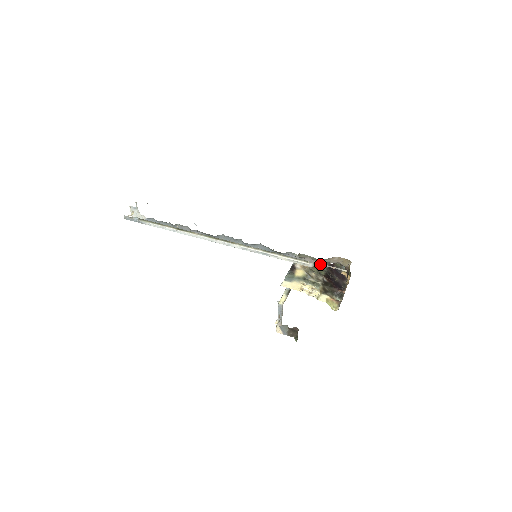
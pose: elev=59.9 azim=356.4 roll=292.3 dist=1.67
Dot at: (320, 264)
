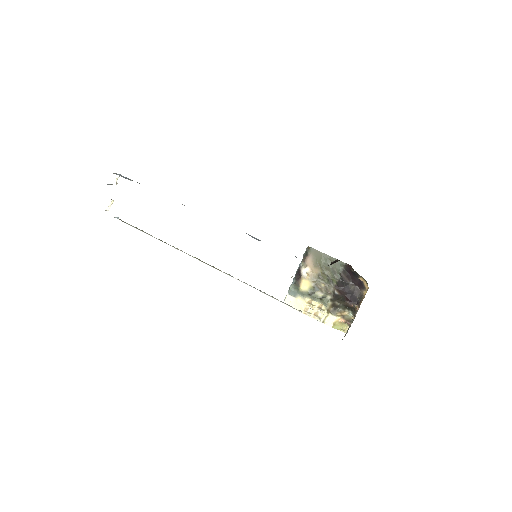
Dot at: occluded
